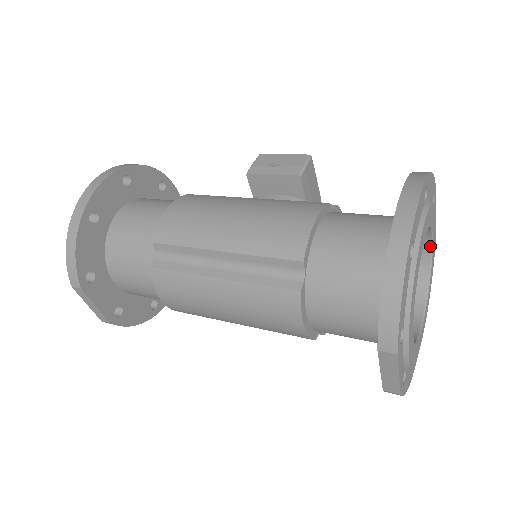
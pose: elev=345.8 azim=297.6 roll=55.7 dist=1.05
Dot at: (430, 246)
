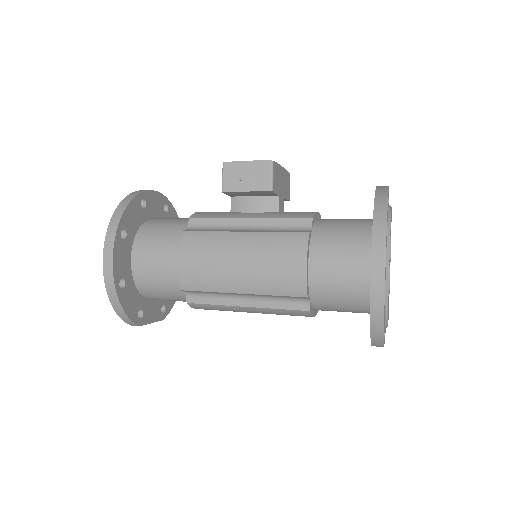
Dot at: occluded
